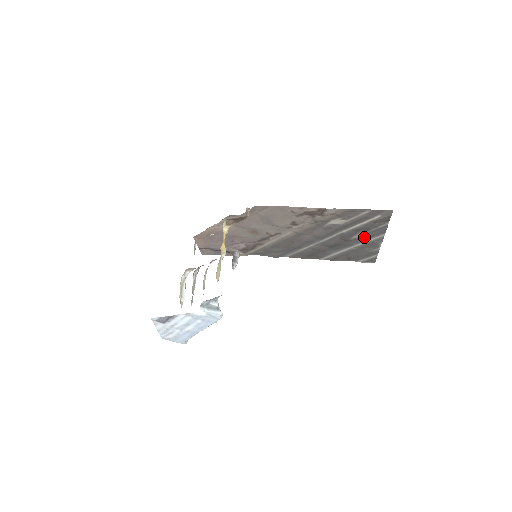
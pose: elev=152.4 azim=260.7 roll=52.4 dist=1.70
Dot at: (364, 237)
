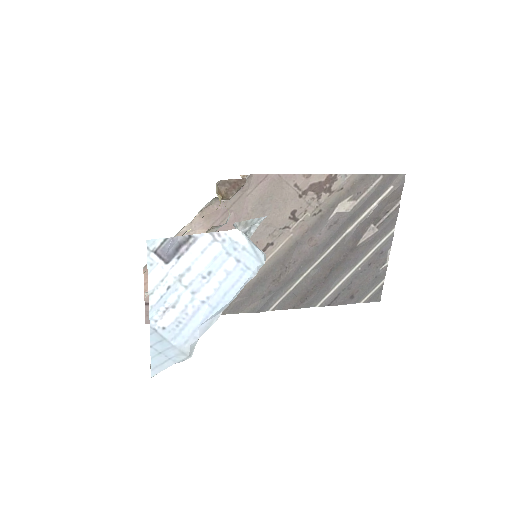
Dot at: (372, 238)
